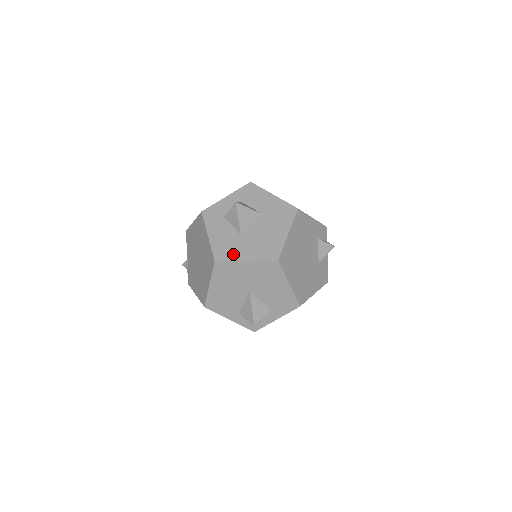
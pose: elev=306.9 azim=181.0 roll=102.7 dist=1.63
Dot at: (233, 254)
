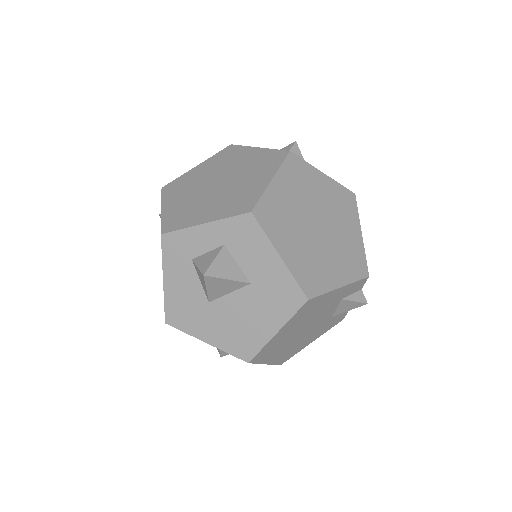
Dot at: (191, 325)
